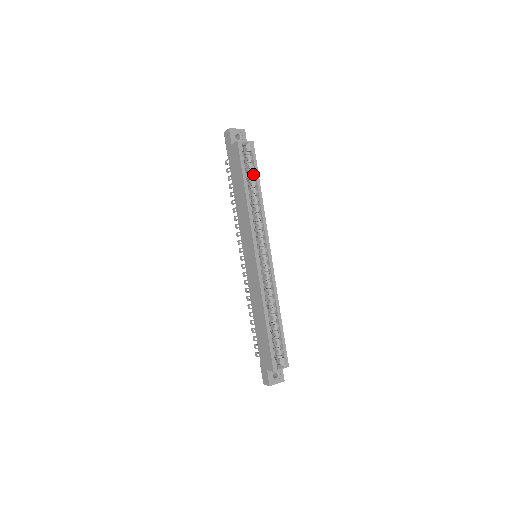
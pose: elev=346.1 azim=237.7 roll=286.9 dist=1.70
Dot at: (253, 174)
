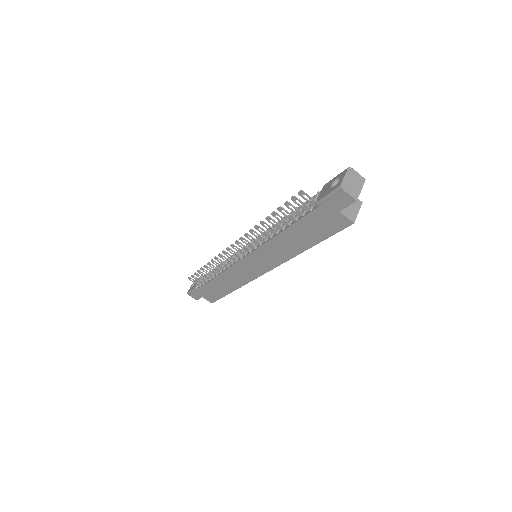
Dot at: occluded
